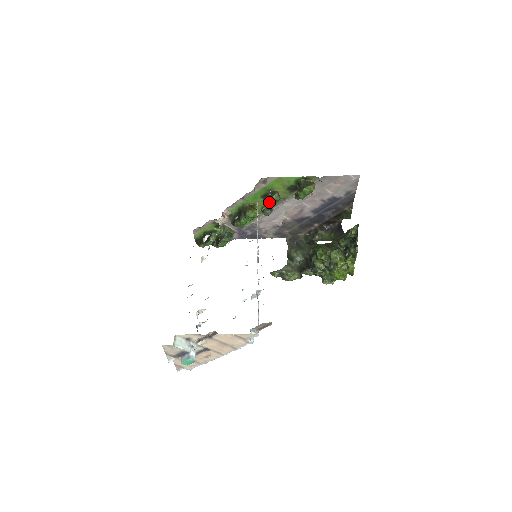
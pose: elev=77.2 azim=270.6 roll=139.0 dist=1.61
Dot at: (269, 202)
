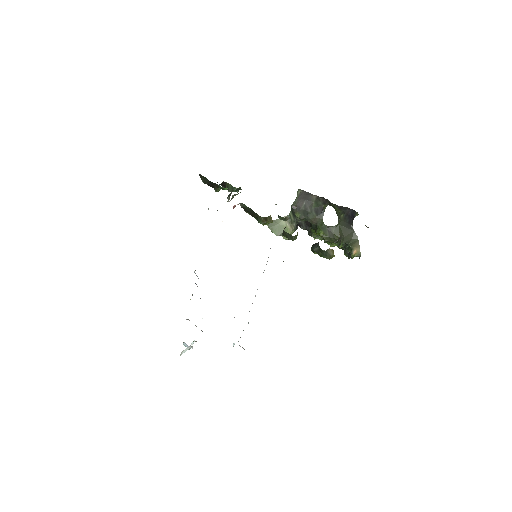
Dot at: (284, 236)
